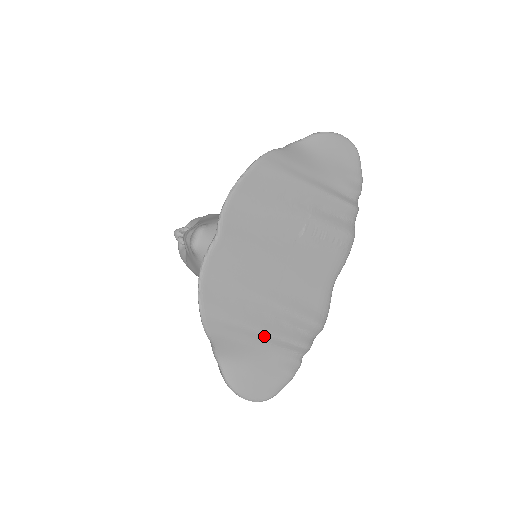
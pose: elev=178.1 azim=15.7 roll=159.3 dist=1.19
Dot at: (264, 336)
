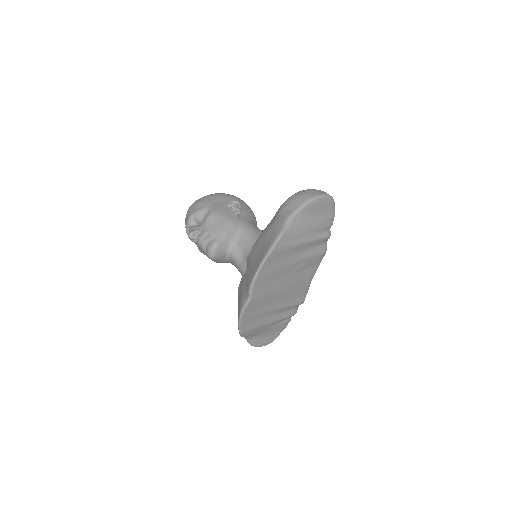
Dot at: (273, 323)
